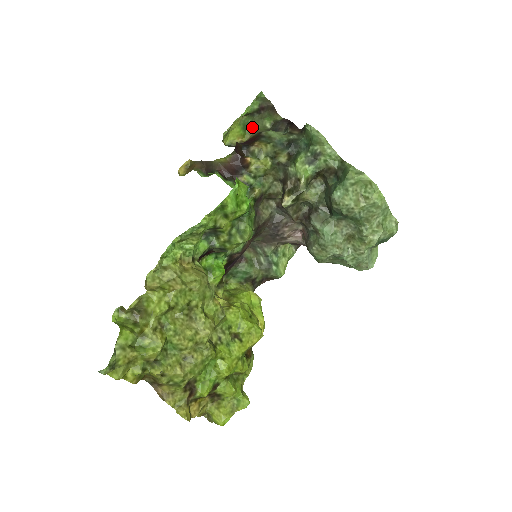
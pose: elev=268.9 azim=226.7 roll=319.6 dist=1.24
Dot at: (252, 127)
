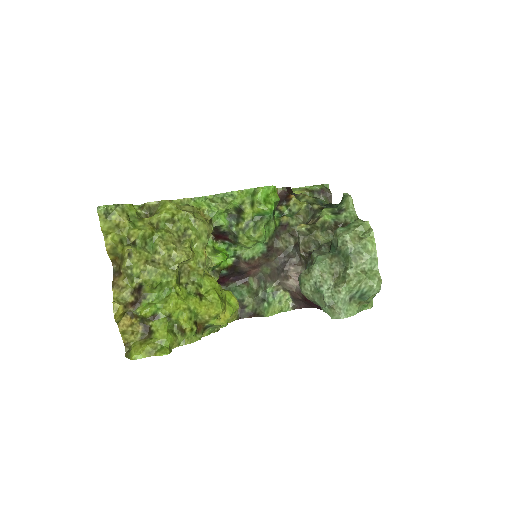
Dot at: occluded
